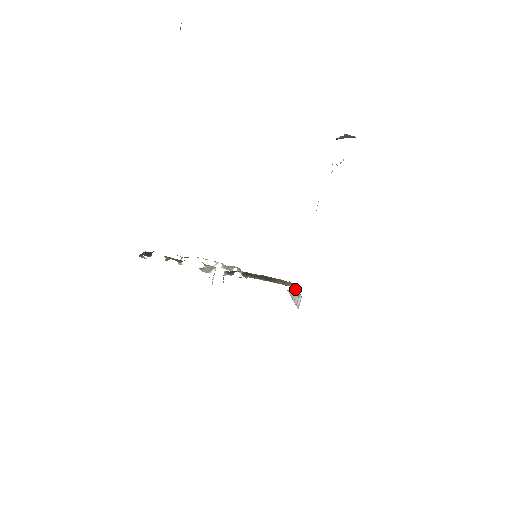
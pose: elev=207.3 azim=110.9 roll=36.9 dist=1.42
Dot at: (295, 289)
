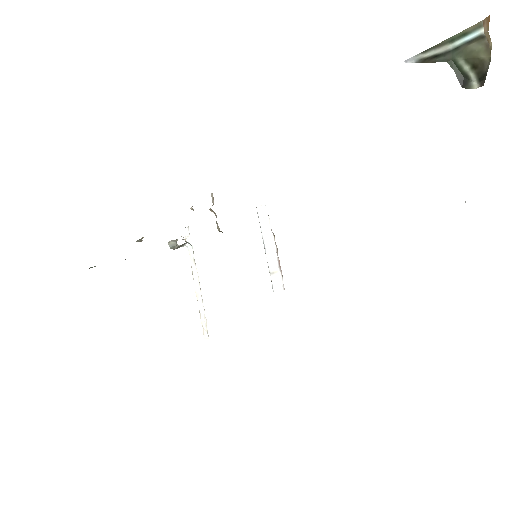
Dot at: (274, 245)
